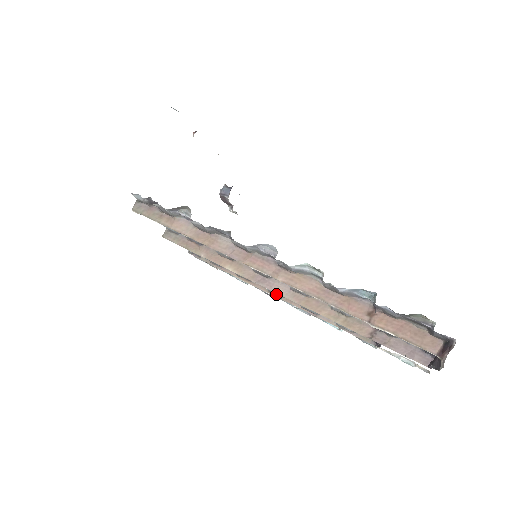
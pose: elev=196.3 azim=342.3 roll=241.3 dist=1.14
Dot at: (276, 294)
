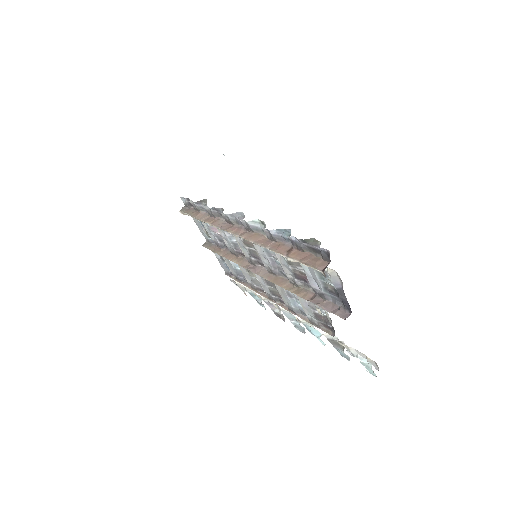
Dot at: (272, 297)
